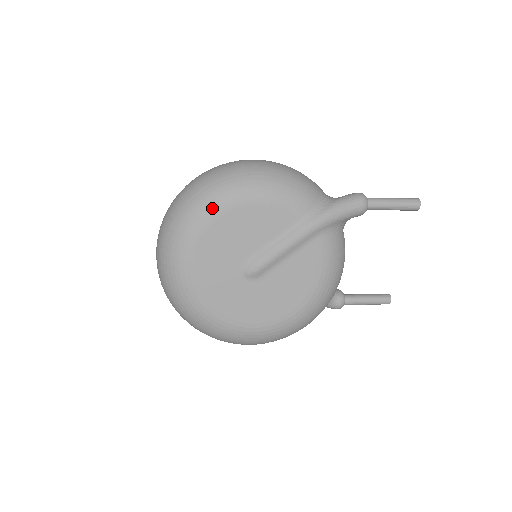
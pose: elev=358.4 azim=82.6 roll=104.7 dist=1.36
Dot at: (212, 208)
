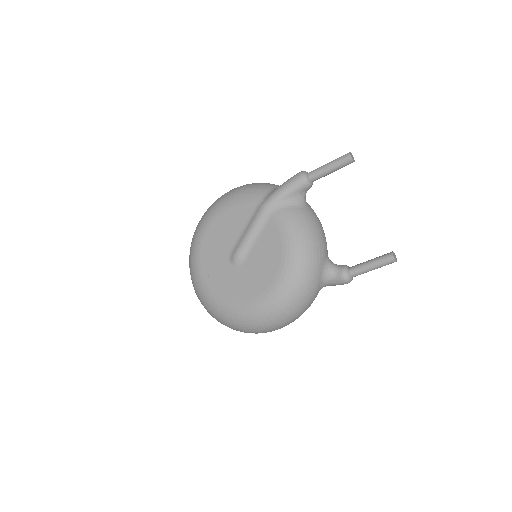
Dot at: (203, 226)
